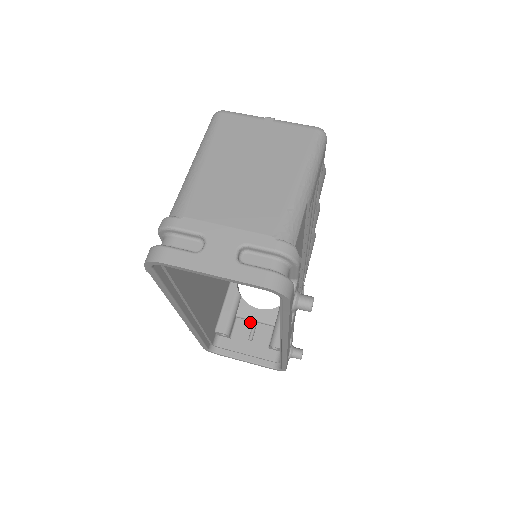
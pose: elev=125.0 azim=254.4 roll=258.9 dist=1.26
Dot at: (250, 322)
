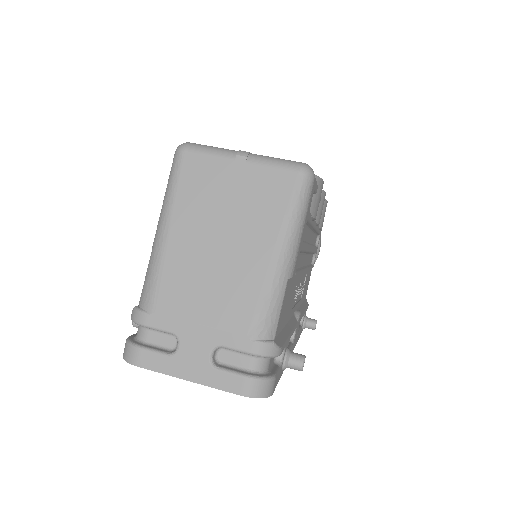
Dot at: occluded
